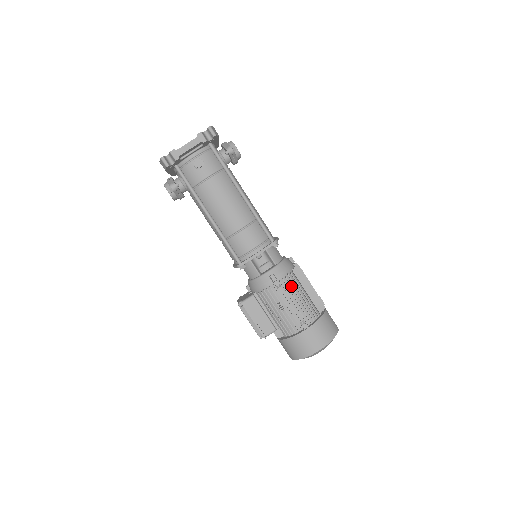
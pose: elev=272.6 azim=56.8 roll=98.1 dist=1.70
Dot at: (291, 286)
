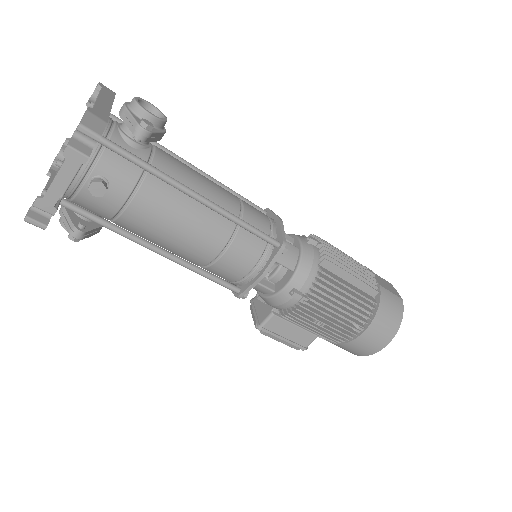
Dot at: (326, 294)
